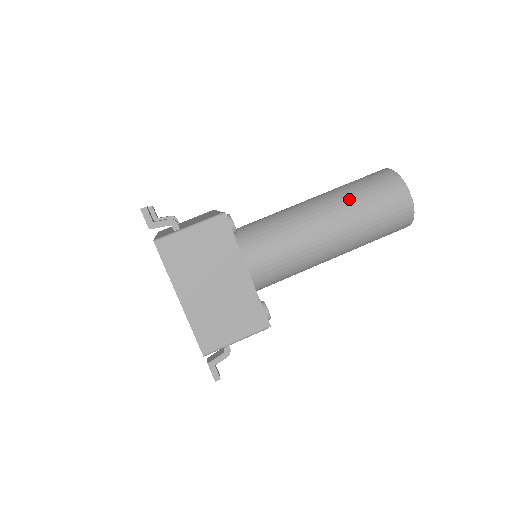
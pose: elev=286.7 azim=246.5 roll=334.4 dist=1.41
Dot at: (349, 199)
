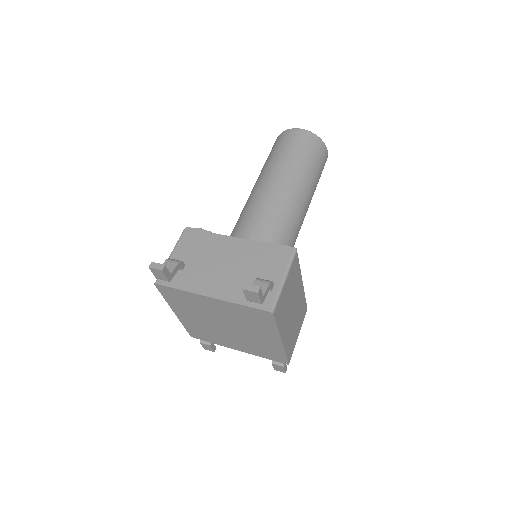
Dot at: (306, 174)
